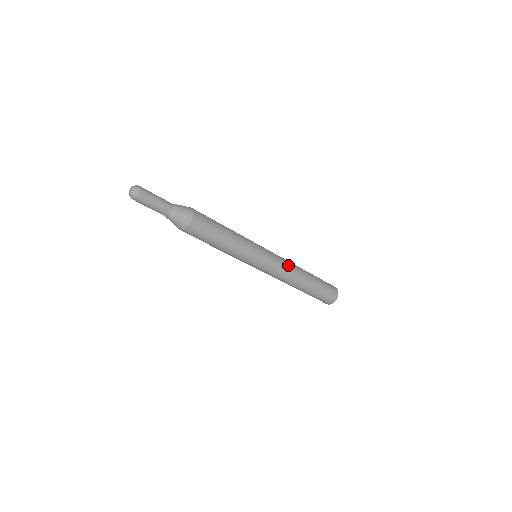
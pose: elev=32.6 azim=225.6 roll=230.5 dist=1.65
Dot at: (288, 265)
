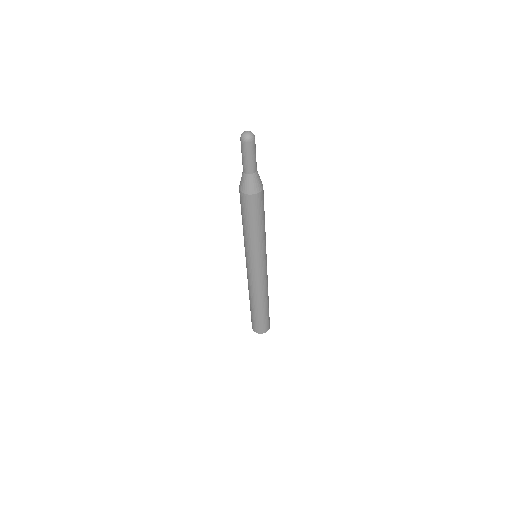
Dot at: (267, 280)
